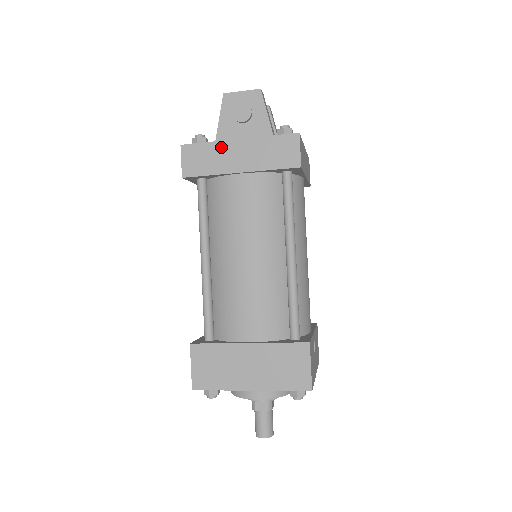
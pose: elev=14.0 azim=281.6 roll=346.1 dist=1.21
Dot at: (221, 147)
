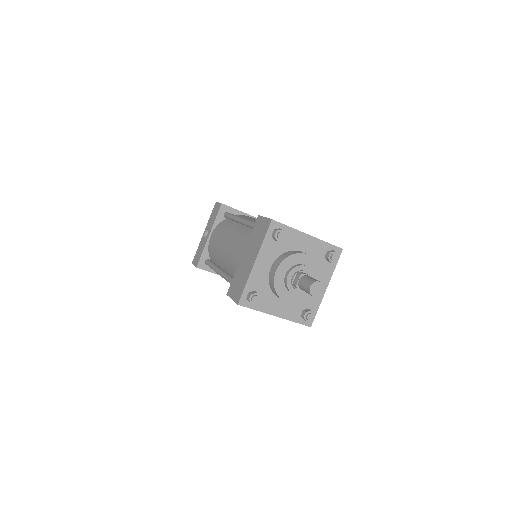
Dot at: occluded
